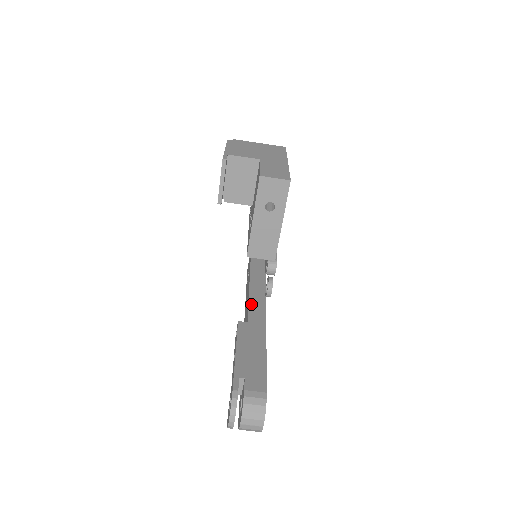
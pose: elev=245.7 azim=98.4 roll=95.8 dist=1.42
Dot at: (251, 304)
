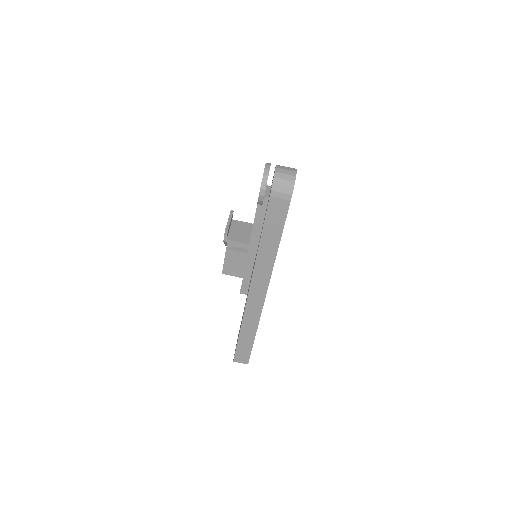
Dot at: occluded
